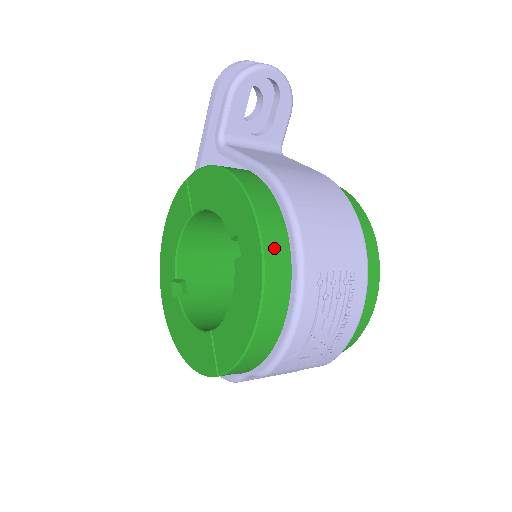
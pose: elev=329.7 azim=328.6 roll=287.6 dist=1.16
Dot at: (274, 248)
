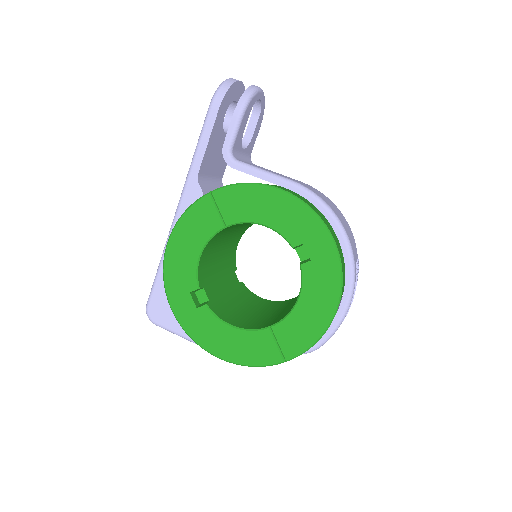
Dot at: (340, 252)
